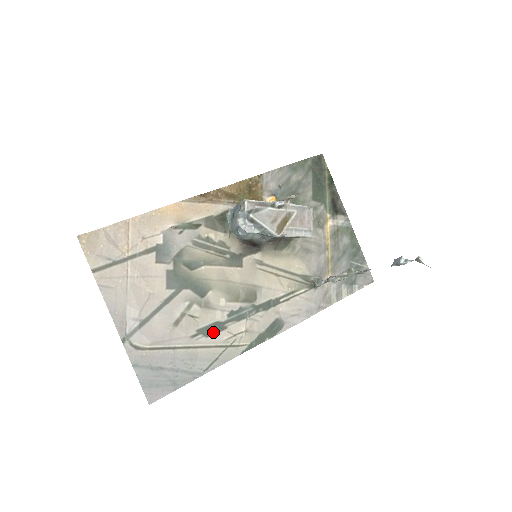
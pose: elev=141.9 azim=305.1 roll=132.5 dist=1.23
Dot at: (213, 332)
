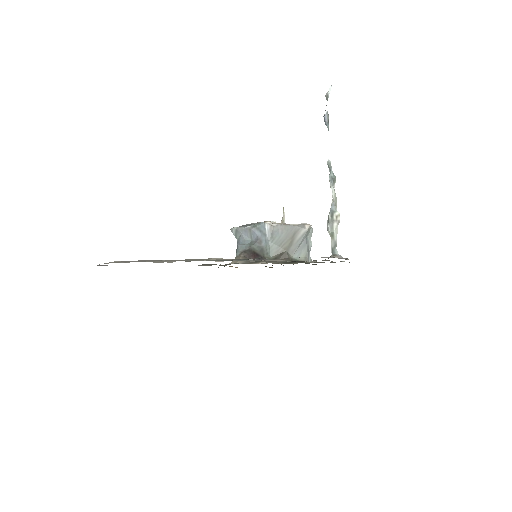
Dot at: occluded
